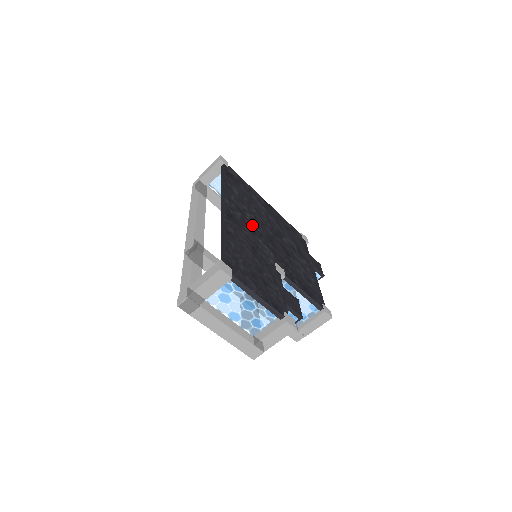
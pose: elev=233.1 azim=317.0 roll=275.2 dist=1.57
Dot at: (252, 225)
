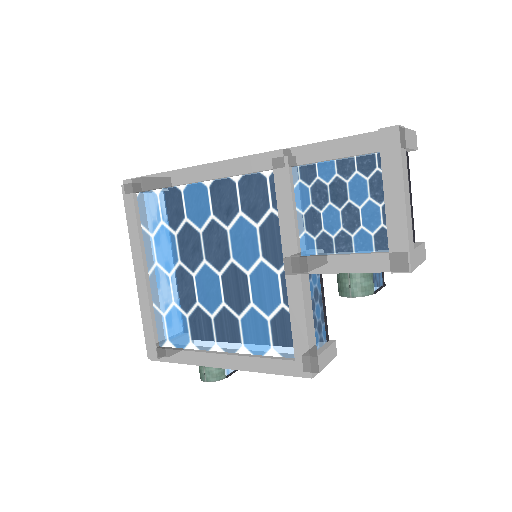
Dot at: occluded
